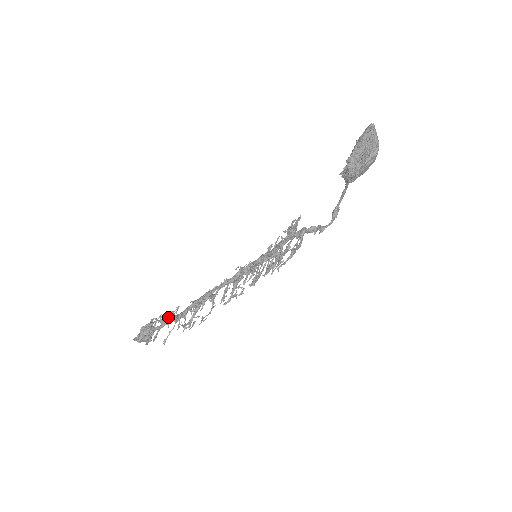
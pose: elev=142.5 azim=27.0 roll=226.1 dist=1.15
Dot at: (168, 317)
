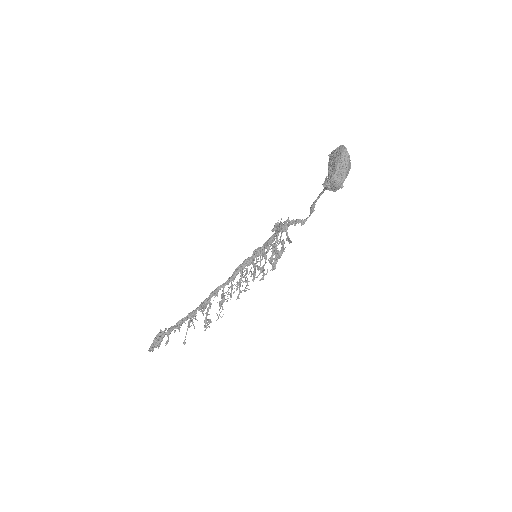
Dot at: (189, 325)
